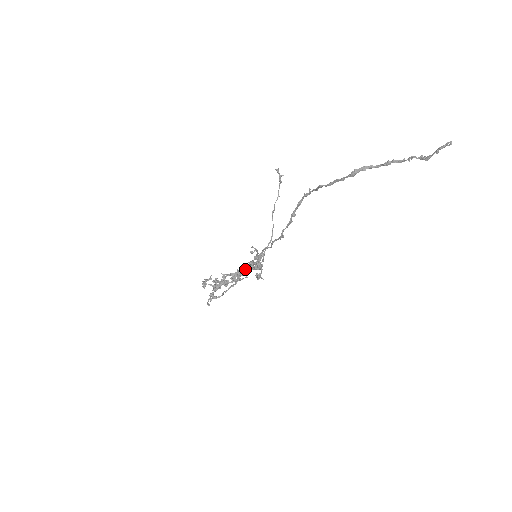
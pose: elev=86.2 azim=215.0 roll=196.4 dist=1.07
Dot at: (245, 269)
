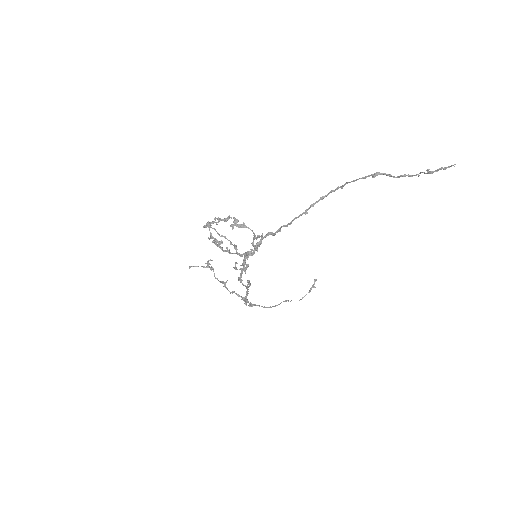
Dot at: (246, 226)
